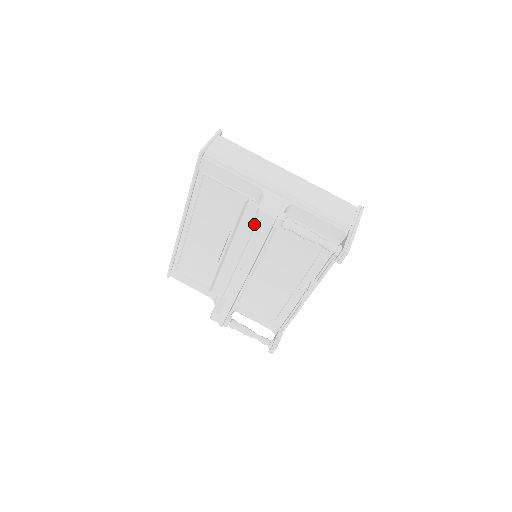
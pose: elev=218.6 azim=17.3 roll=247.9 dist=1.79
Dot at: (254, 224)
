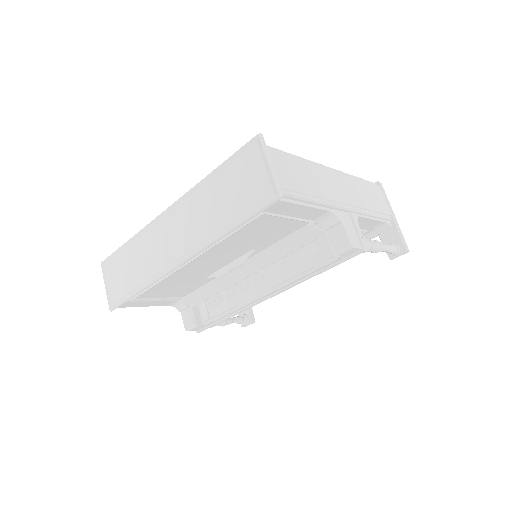
Dot at: (303, 245)
